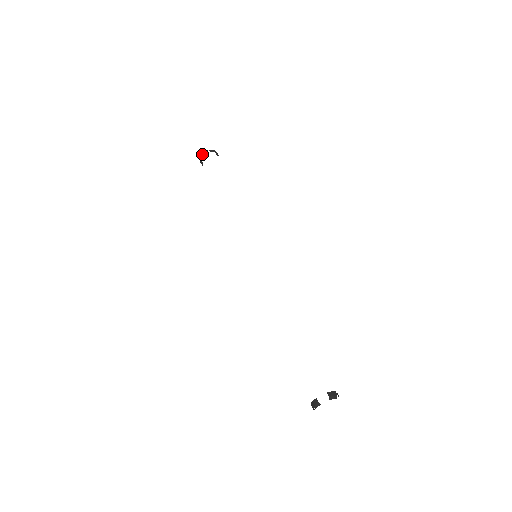
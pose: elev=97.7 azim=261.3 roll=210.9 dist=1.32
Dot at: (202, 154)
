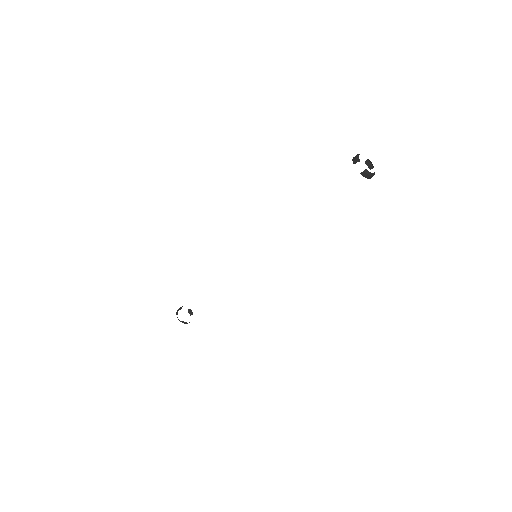
Dot at: (178, 309)
